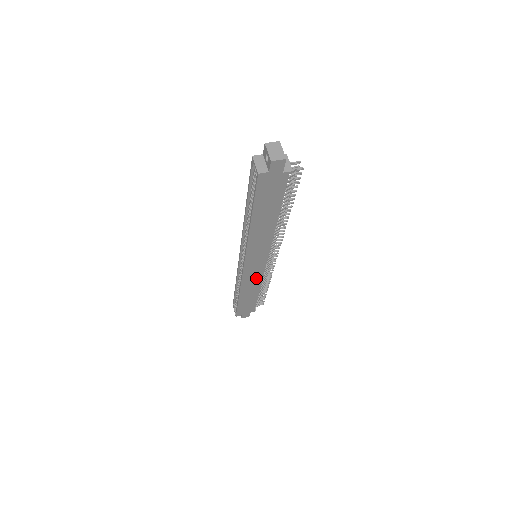
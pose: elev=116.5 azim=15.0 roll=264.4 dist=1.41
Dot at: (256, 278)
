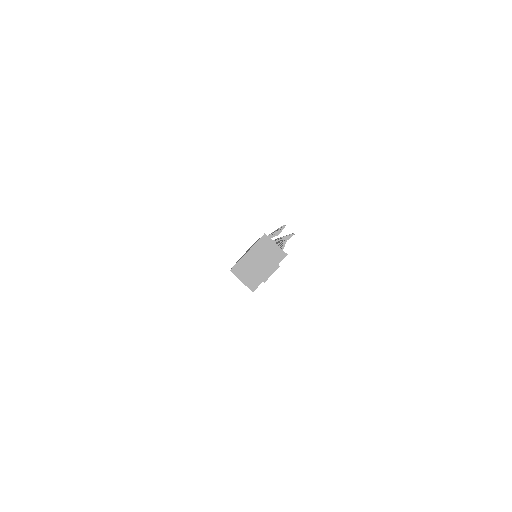
Dot at: occluded
